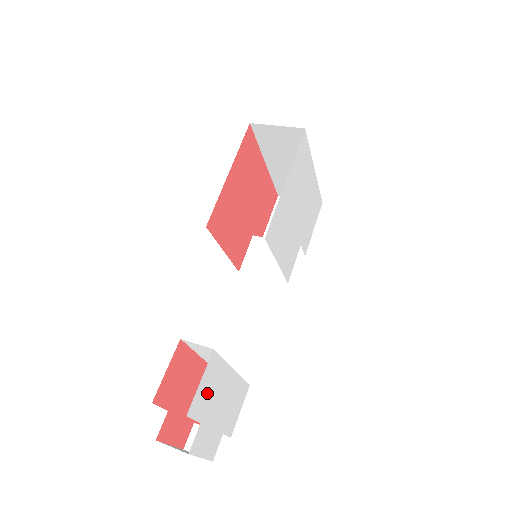
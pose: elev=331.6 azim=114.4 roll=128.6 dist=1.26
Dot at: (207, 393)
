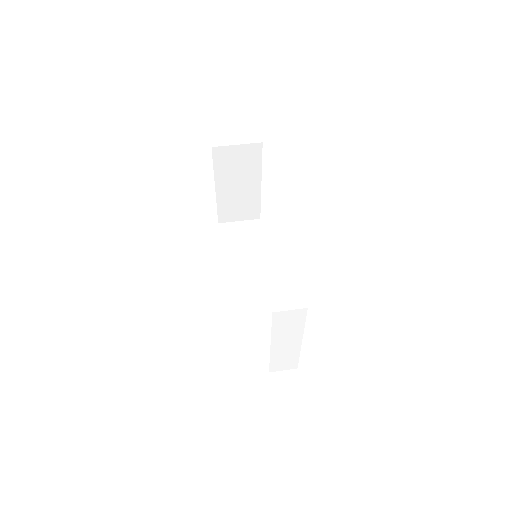
Dot at: occluded
